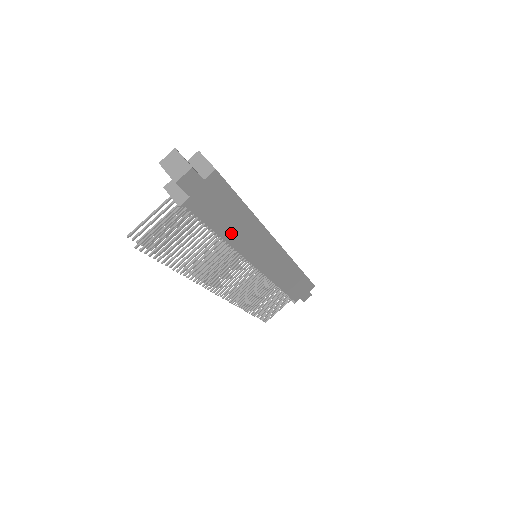
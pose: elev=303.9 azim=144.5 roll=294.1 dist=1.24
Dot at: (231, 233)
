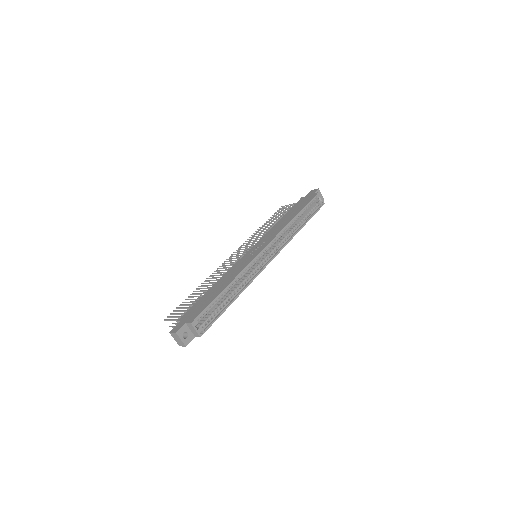
Dot at: occluded
